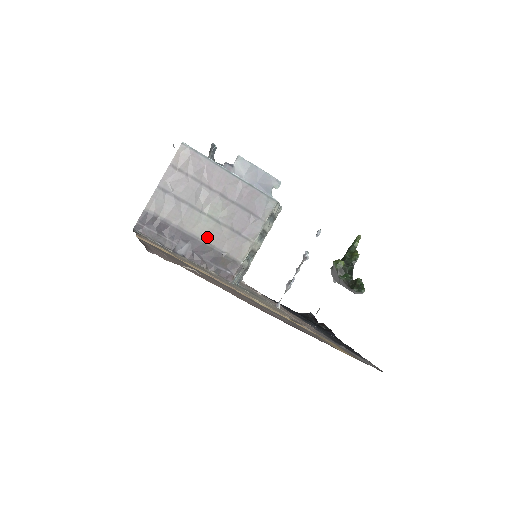
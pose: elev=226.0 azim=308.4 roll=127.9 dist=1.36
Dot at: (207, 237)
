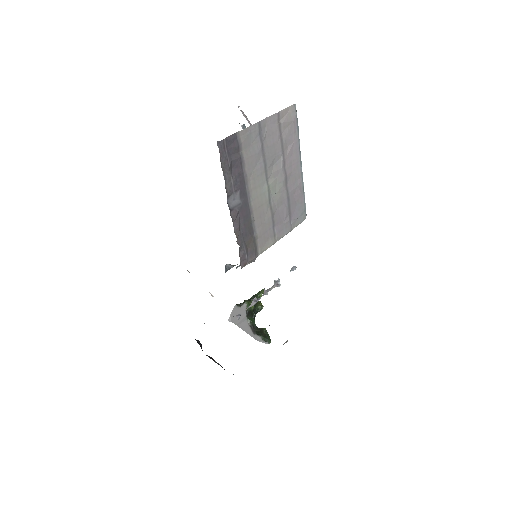
Dot at: (255, 207)
